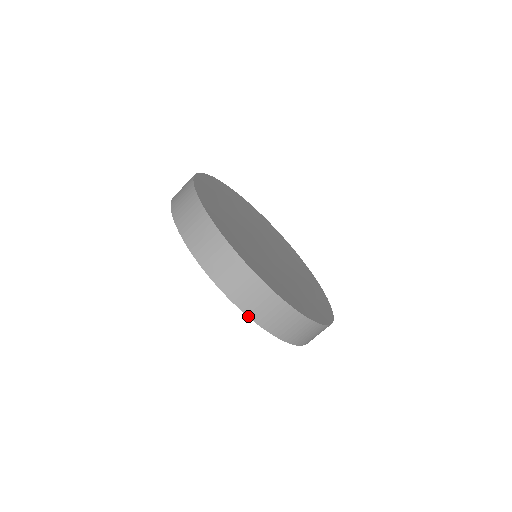
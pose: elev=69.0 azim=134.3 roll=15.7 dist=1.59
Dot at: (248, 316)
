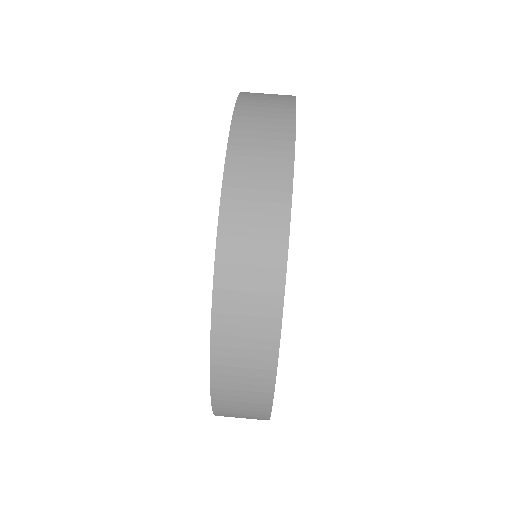
Dot at: (212, 314)
